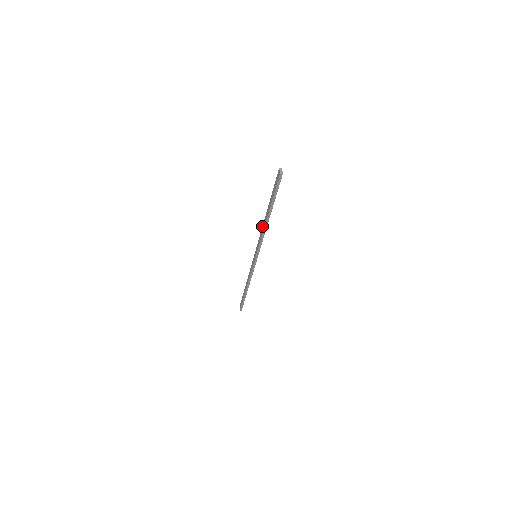
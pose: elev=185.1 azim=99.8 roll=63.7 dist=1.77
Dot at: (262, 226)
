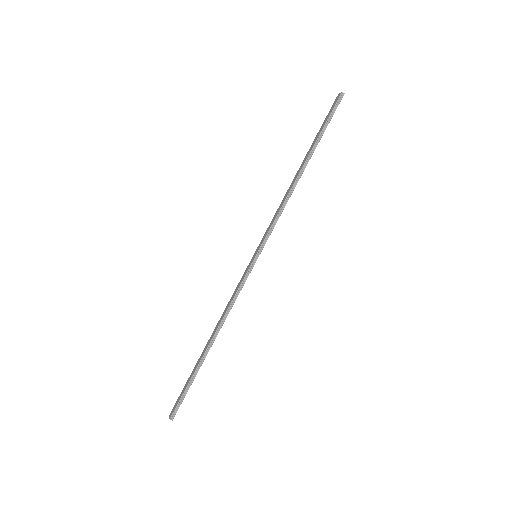
Dot at: occluded
